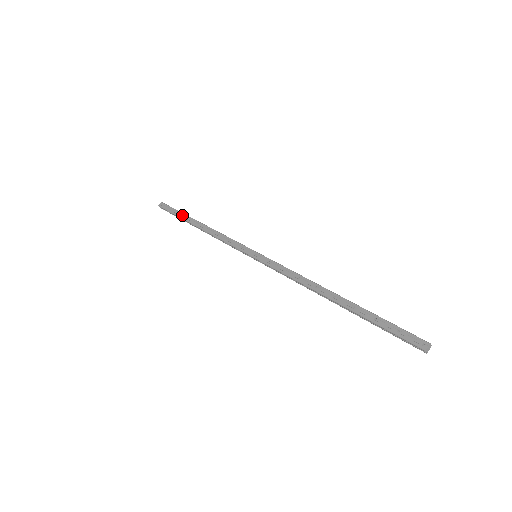
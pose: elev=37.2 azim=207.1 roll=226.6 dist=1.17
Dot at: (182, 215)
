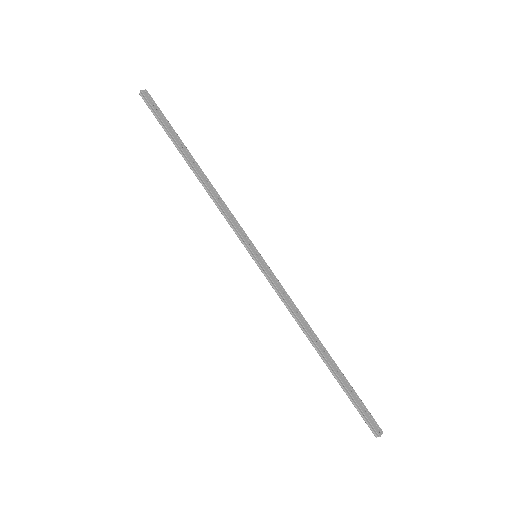
Dot at: (175, 134)
